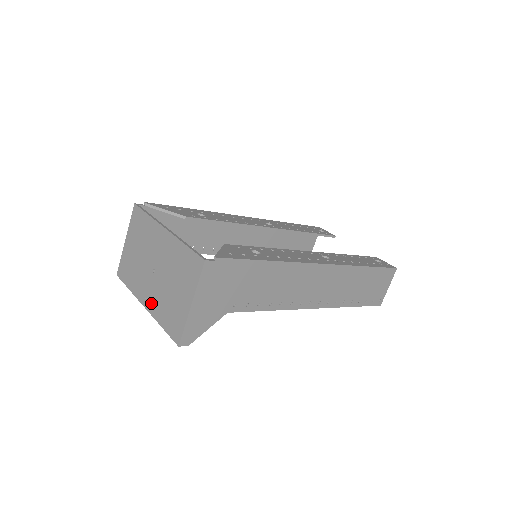
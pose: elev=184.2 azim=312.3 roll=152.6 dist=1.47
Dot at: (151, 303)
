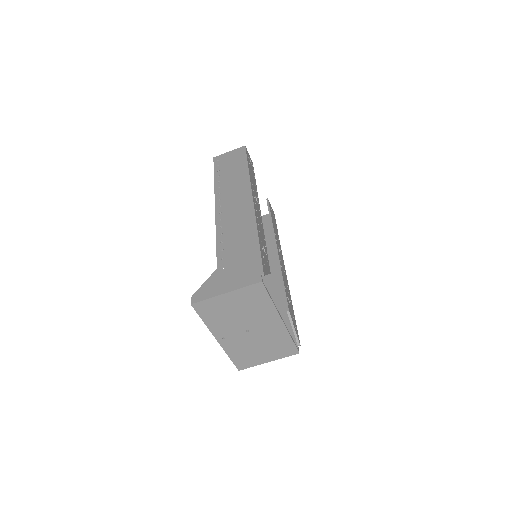
Dot at: (228, 343)
